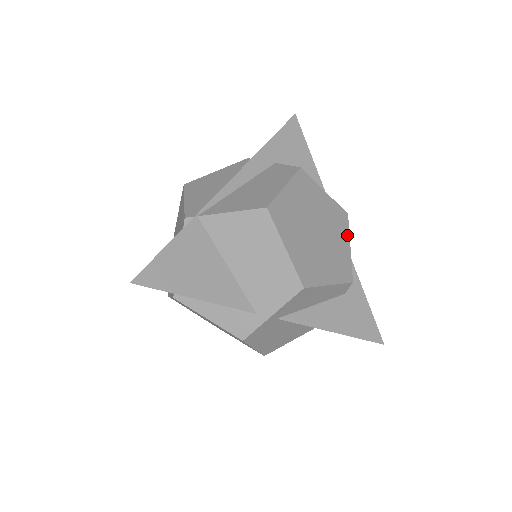
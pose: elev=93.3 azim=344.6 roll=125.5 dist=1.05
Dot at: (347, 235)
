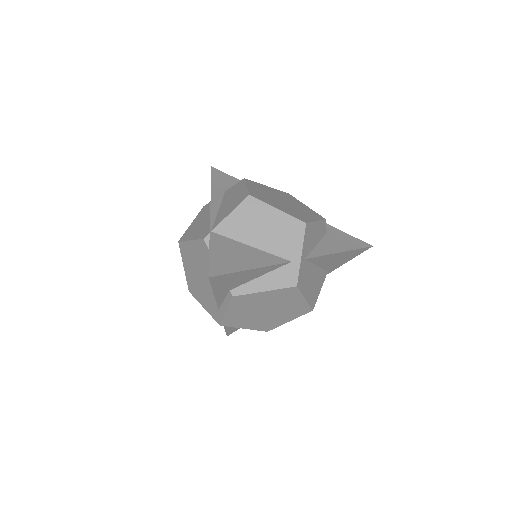
Dot at: (299, 202)
